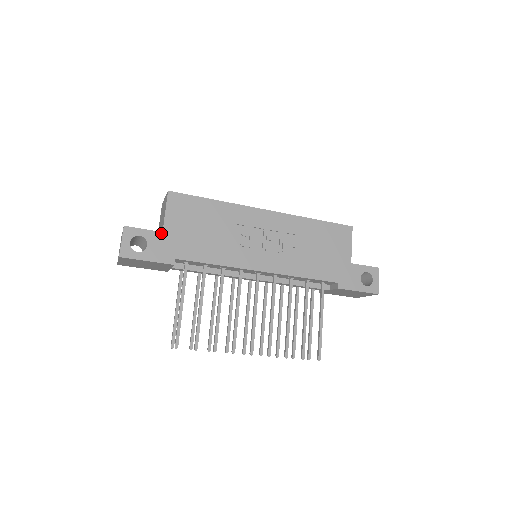
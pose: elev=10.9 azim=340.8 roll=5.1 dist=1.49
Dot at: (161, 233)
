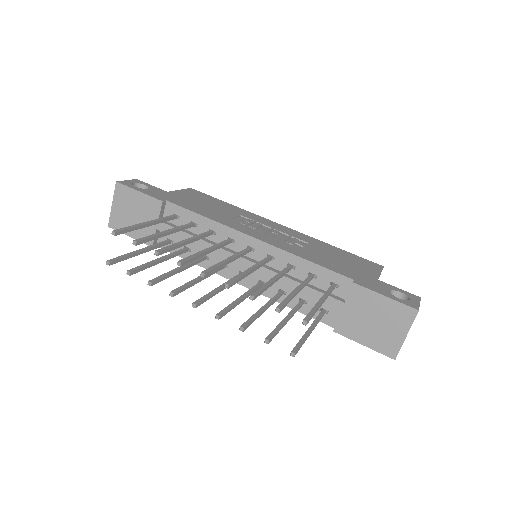
Dot at: (166, 192)
